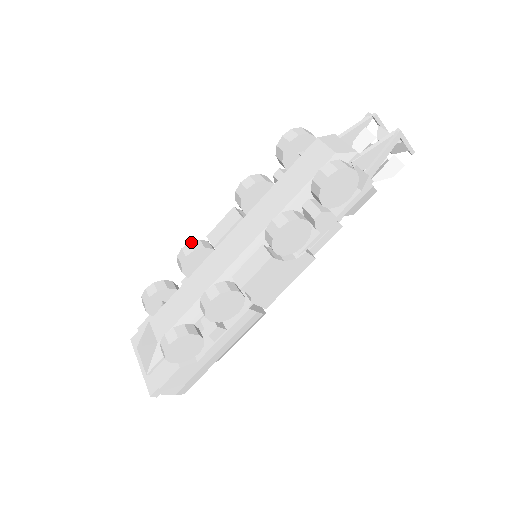
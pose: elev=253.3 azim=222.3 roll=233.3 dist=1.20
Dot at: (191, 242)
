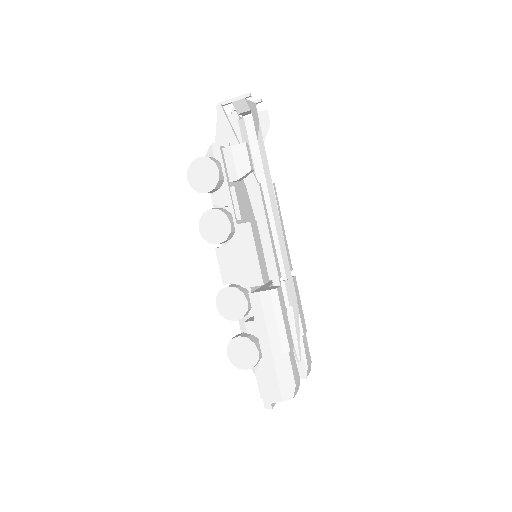
Dot at: occluded
